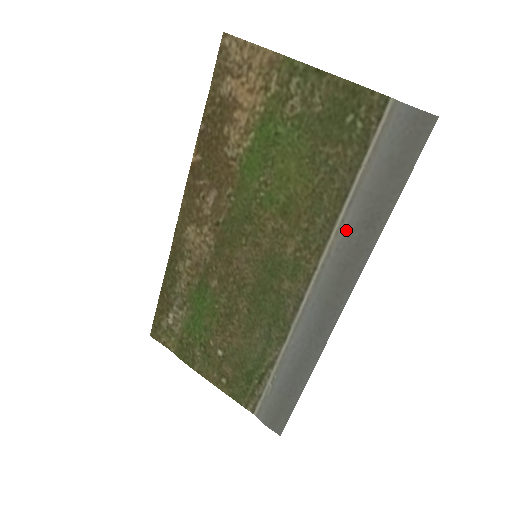
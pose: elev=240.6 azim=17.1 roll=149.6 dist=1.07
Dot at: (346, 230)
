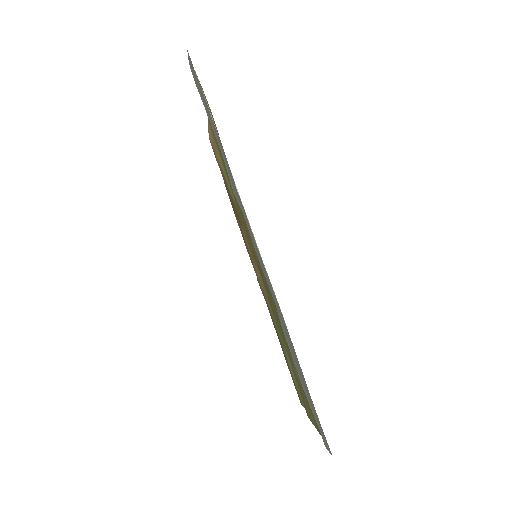
Dot at: (228, 174)
